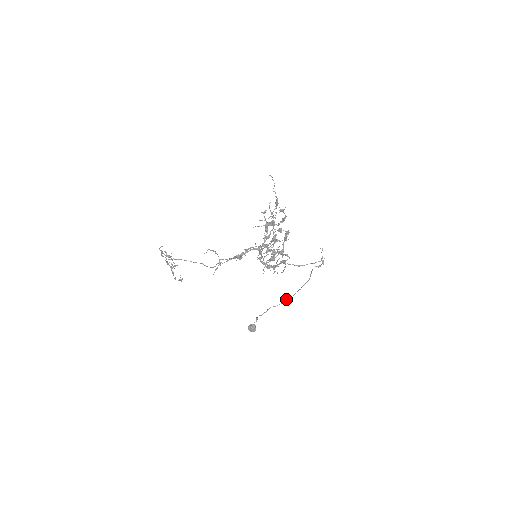
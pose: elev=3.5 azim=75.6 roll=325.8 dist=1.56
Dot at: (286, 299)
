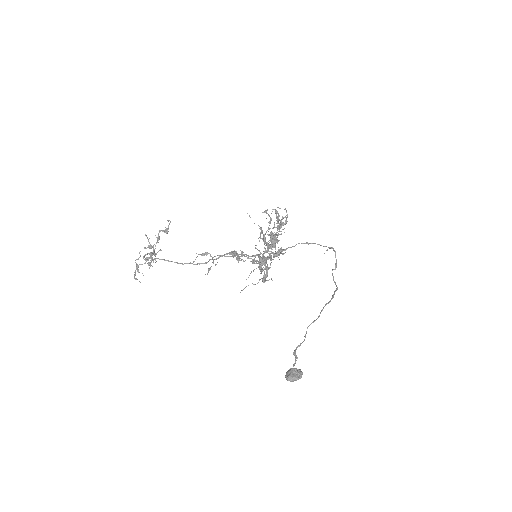
Dot at: occluded
